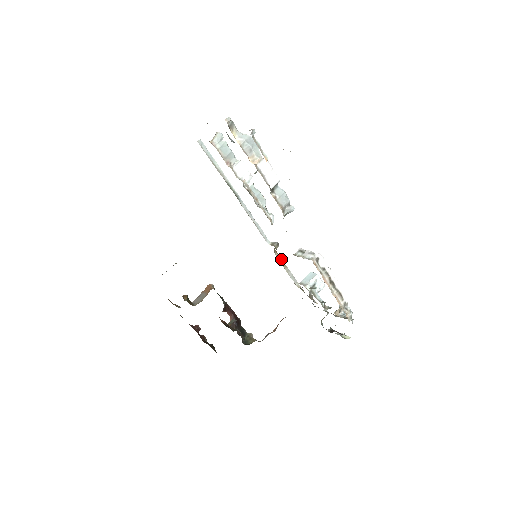
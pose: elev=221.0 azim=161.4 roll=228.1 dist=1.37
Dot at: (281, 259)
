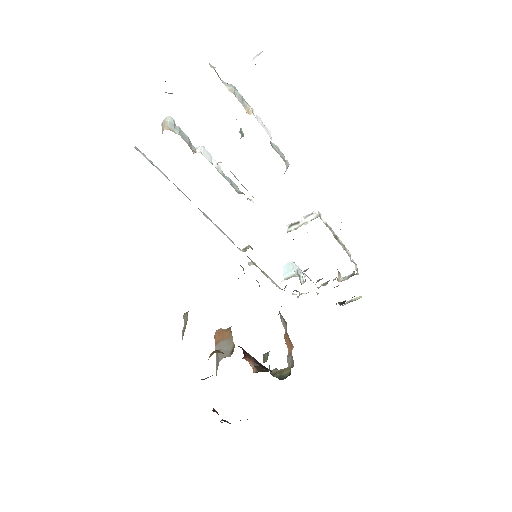
Dot at: (256, 265)
